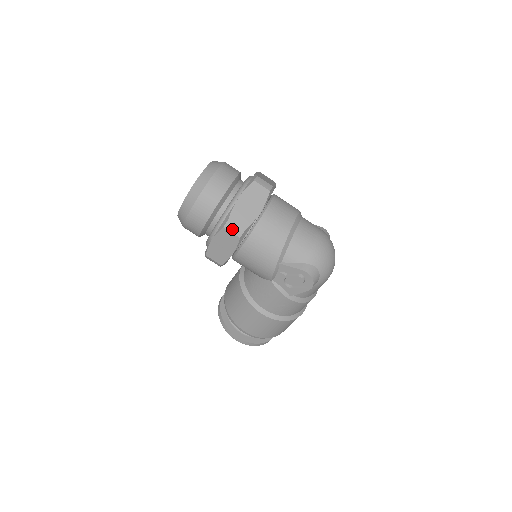
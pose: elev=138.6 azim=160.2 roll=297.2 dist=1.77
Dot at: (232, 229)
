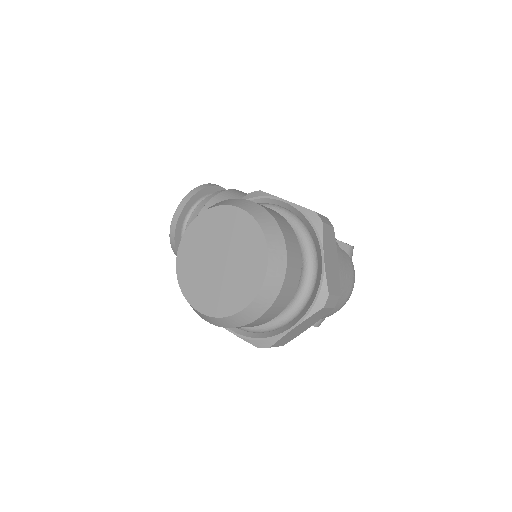
Dot at: occluded
